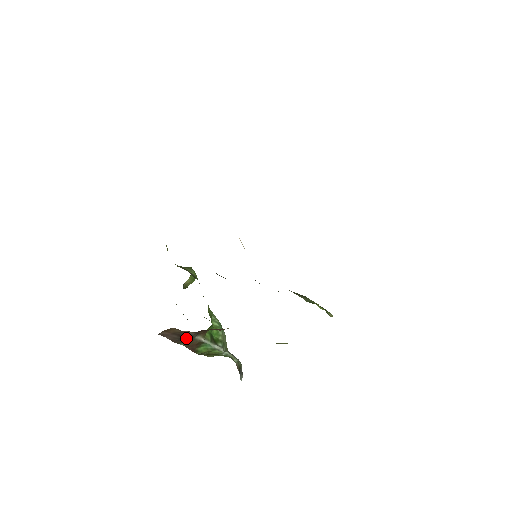
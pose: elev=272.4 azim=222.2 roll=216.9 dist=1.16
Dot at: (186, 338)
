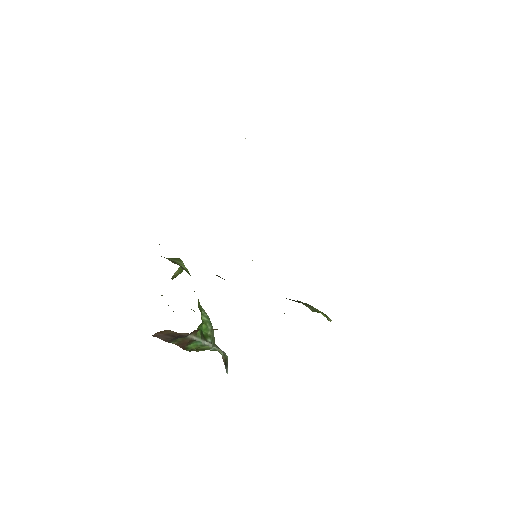
Dot at: occluded
